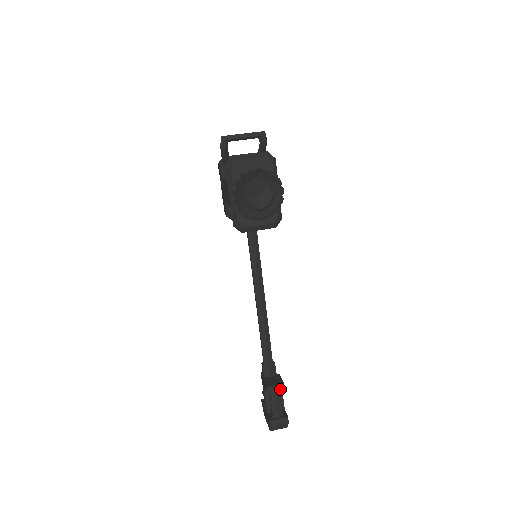
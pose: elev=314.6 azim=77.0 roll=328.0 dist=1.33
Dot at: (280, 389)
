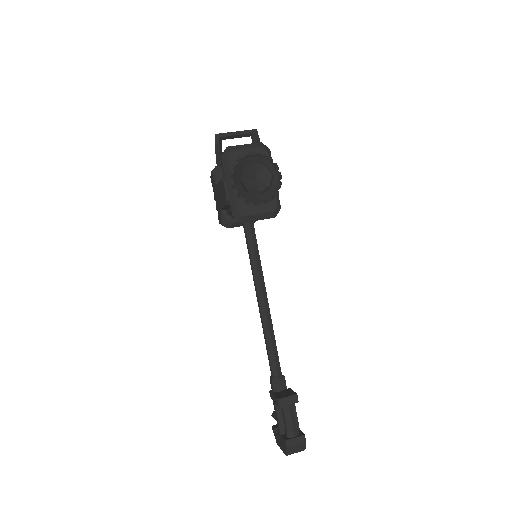
Dot at: (293, 401)
